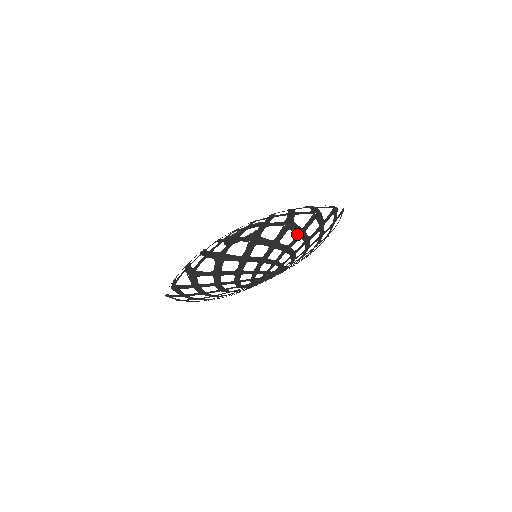
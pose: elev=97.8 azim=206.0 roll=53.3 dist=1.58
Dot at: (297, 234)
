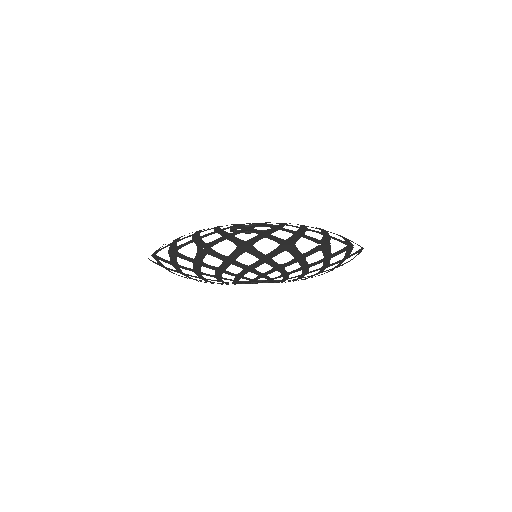
Dot at: (324, 257)
